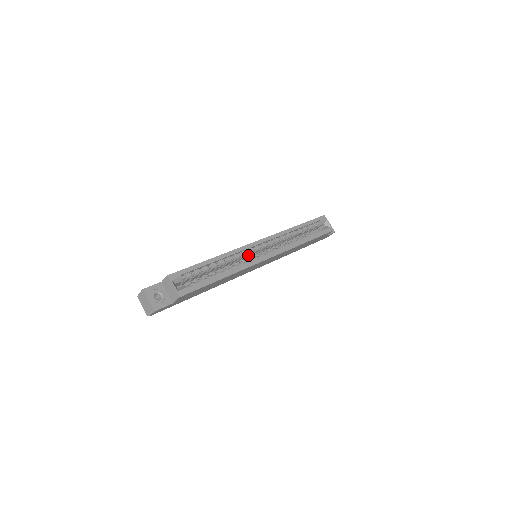
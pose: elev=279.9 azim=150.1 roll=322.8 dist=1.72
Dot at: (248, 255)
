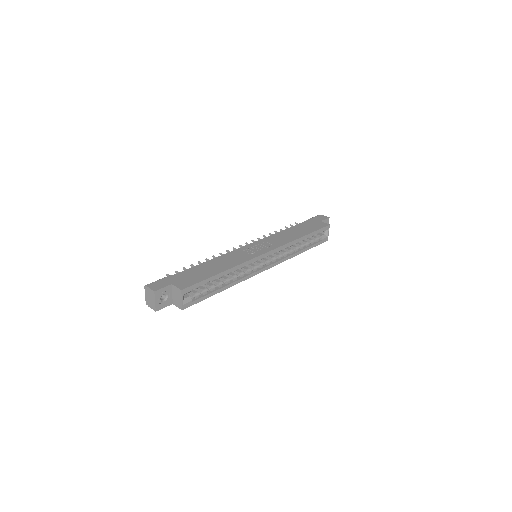
Dot at: occluded
